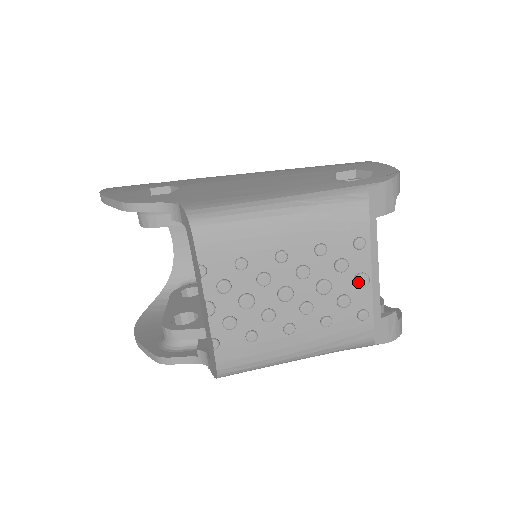
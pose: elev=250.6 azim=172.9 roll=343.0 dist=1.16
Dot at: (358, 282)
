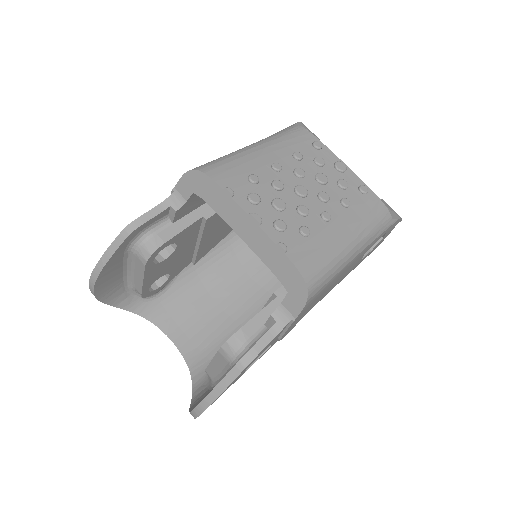
Dot at: (339, 167)
